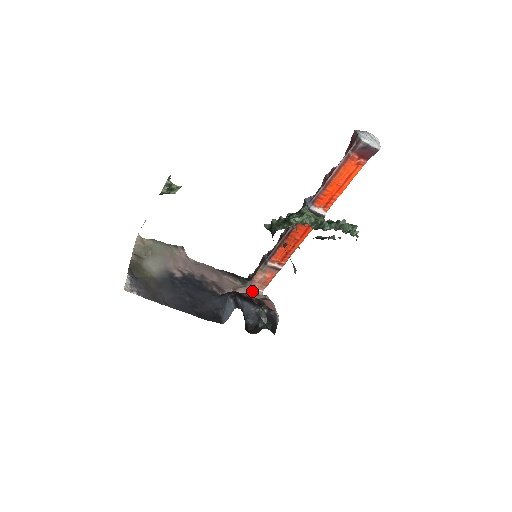
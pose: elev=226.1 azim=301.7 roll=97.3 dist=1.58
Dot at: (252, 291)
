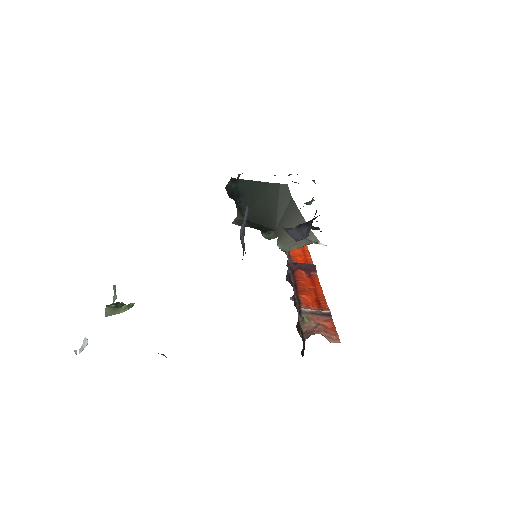
Dot at: occluded
